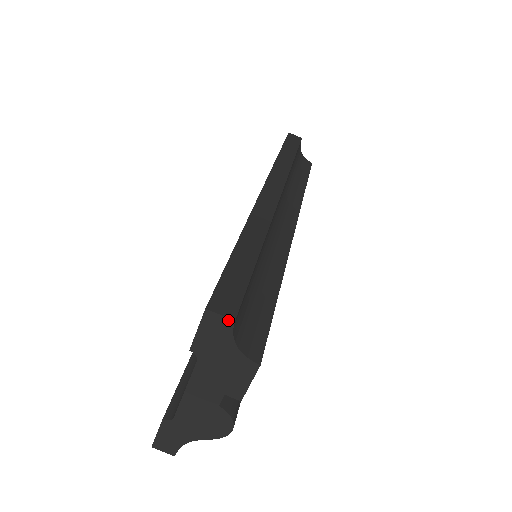
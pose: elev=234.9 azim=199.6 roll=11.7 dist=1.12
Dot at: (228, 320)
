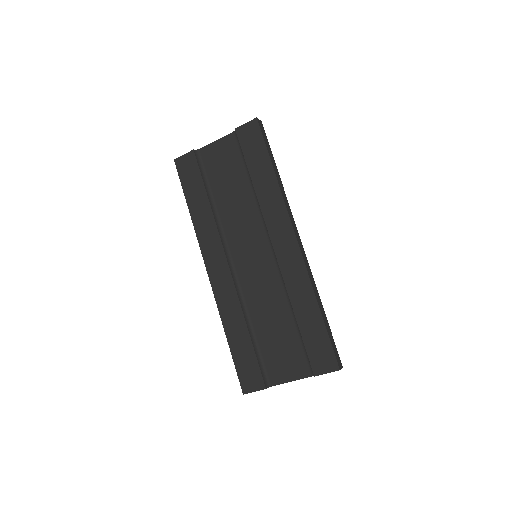
Dot at: (341, 368)
